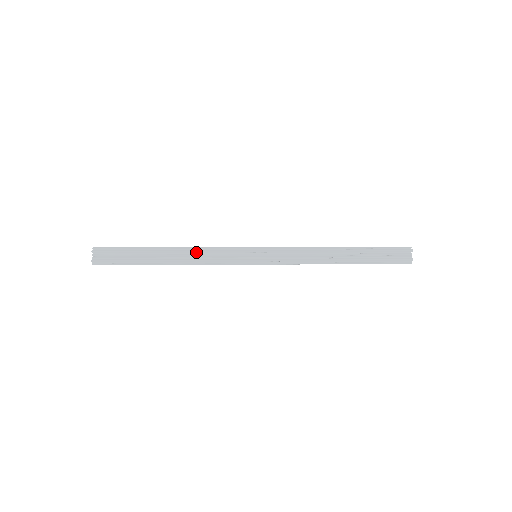
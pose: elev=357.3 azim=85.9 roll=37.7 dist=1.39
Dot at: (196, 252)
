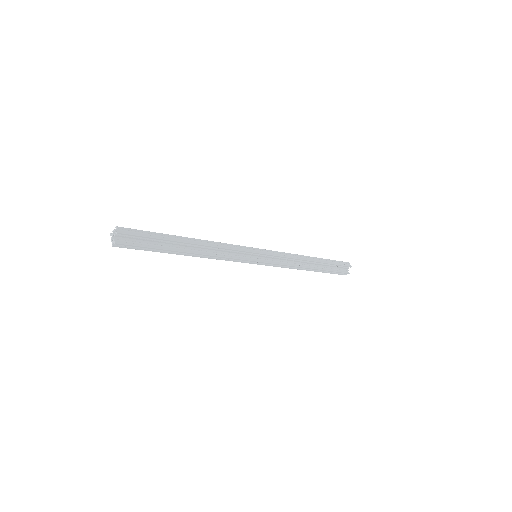
Dot at: (214, 247)
